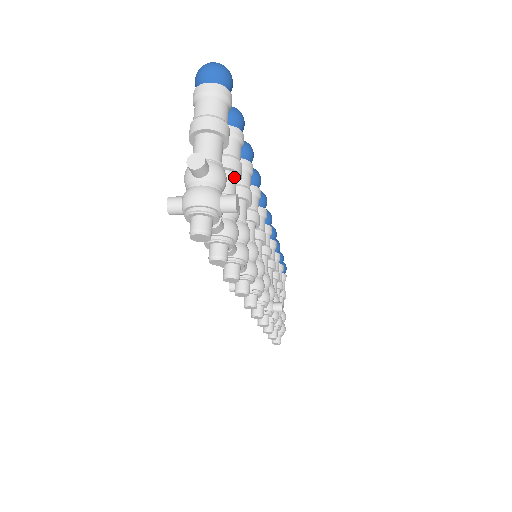
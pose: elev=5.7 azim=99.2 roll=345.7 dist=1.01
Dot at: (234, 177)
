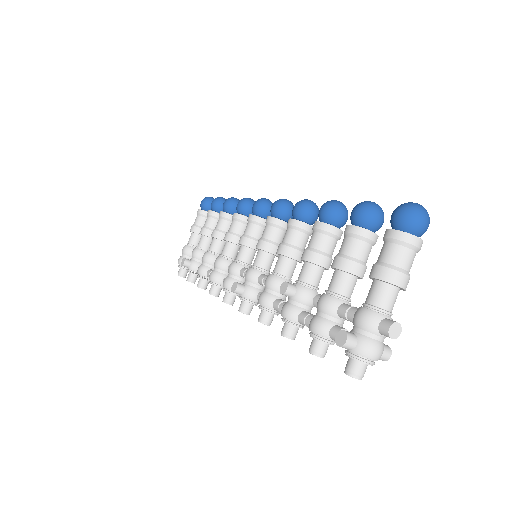
Dot at: (356, 281)
